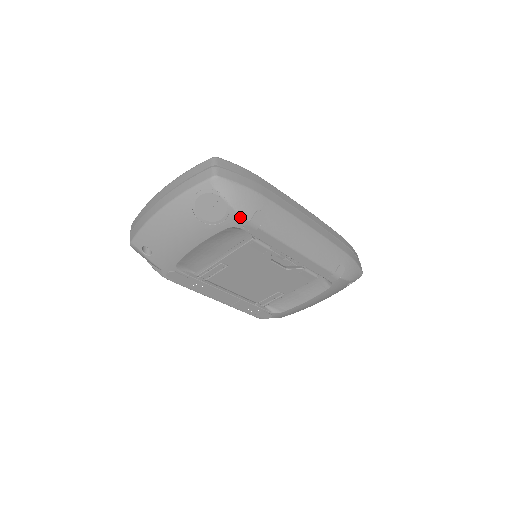
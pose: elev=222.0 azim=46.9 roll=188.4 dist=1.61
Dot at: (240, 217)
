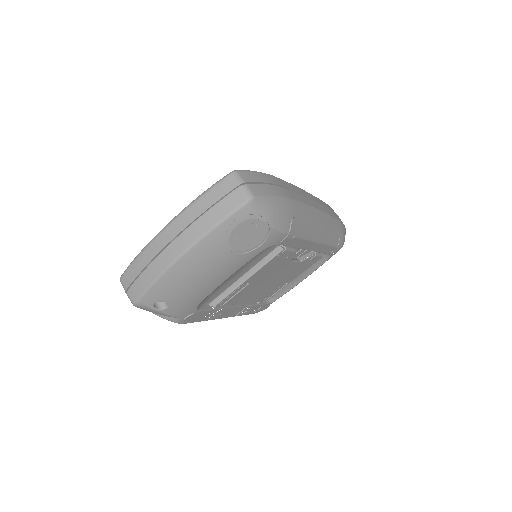
Dot at: (280, 234)
